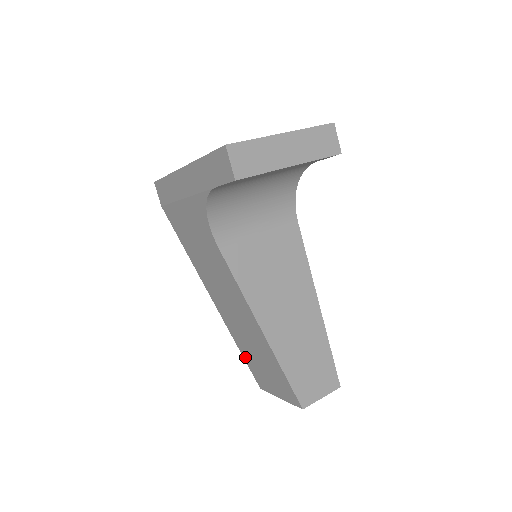
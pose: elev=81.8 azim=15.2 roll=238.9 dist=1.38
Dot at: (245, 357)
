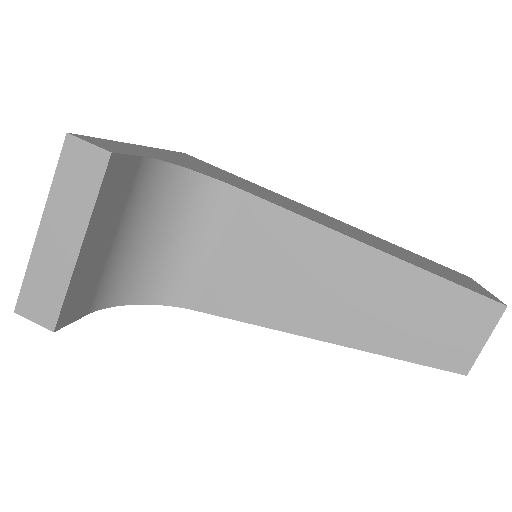
Dot at: occluded
